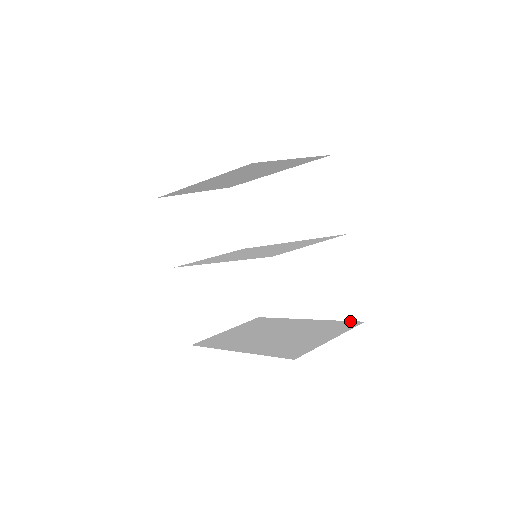
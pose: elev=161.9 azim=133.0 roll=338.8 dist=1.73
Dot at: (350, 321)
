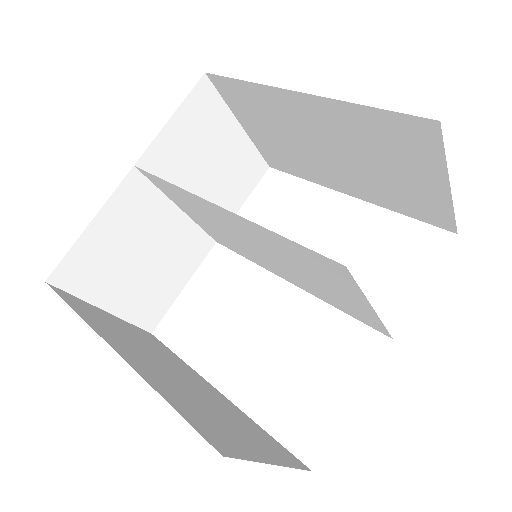
Dot at: occluded
